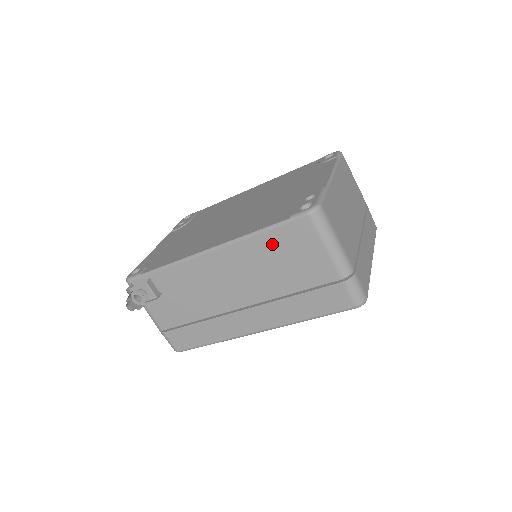
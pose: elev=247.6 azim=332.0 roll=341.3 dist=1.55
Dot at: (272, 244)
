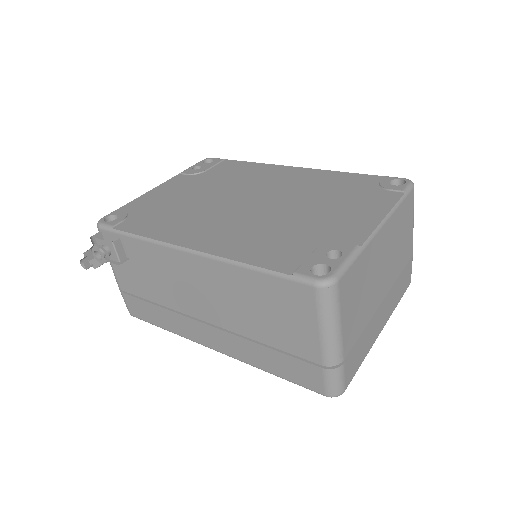
Dot at: (261, 288)
